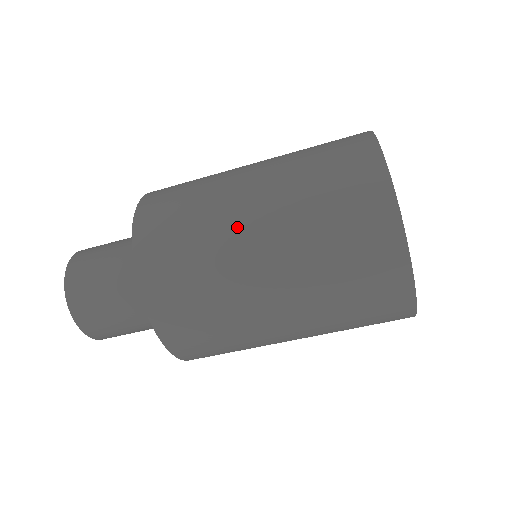
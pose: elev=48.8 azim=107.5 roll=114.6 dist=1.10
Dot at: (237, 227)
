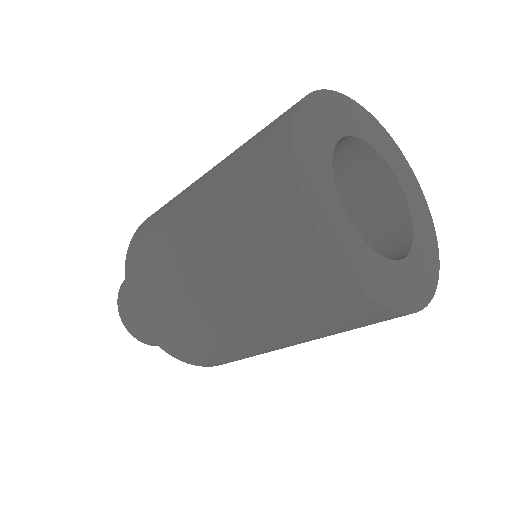
Dot at: (243, 340)
